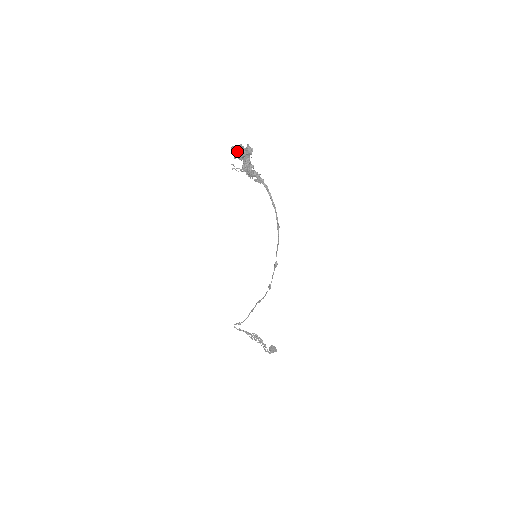
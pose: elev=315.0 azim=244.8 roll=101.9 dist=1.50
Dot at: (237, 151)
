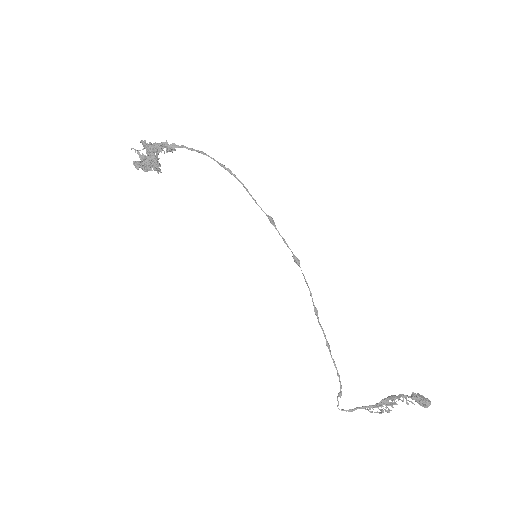
Dot at: (140, 162)
